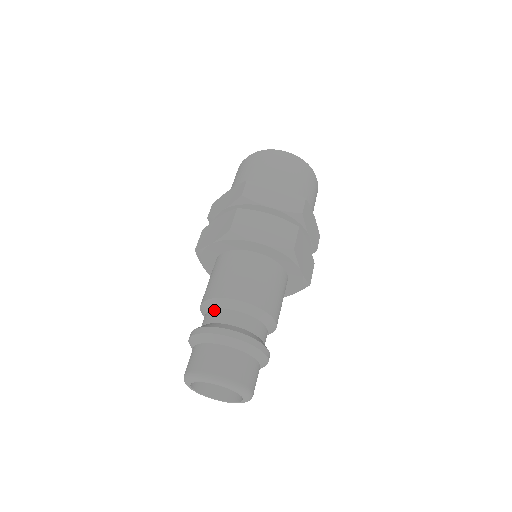
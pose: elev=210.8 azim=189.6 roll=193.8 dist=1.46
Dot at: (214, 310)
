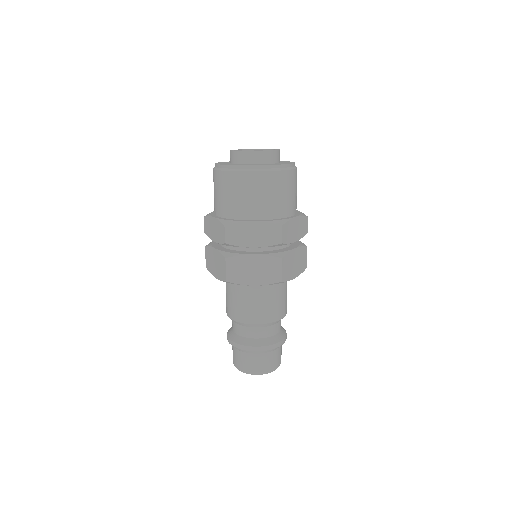
Dot at: (237, 325)
